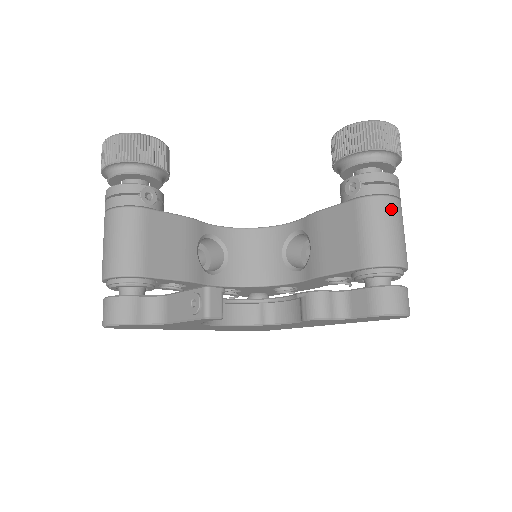
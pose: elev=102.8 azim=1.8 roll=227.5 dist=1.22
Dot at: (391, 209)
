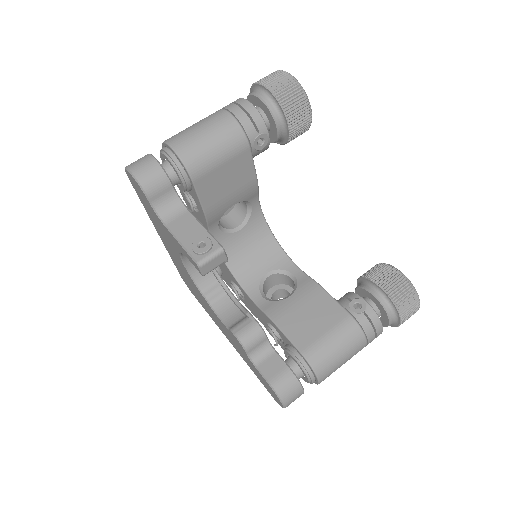
Dot at: (357, 346)
